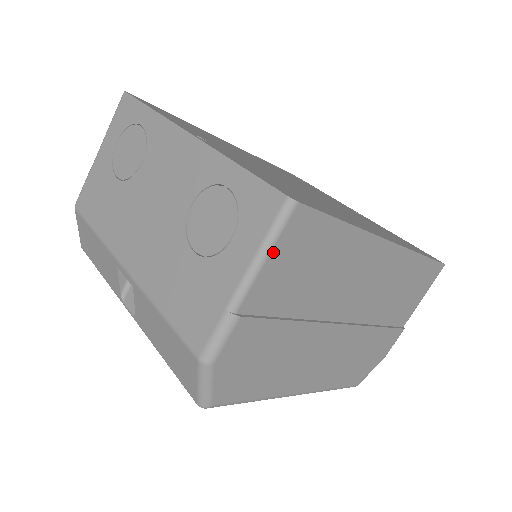
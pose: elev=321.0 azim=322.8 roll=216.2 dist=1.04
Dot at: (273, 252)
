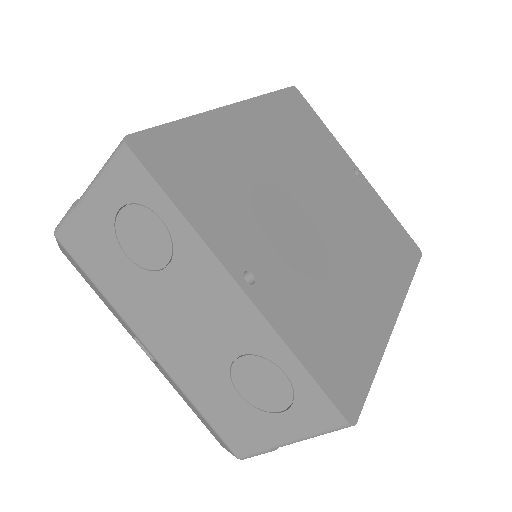
Dot at: occluded
